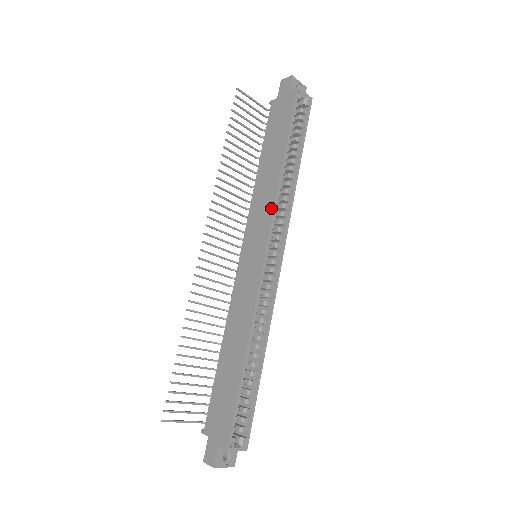
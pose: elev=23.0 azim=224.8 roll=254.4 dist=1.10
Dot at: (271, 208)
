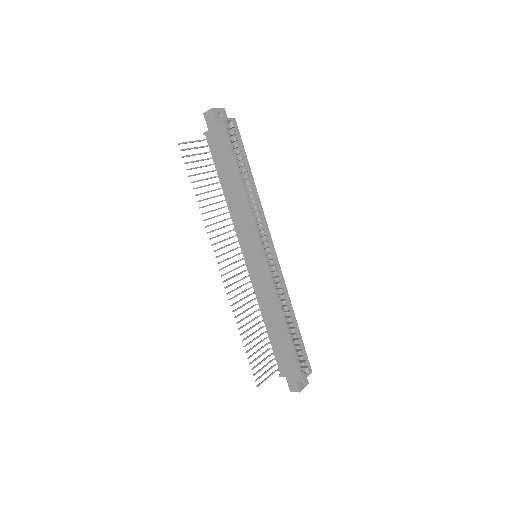
Dot at: (252, 222)
